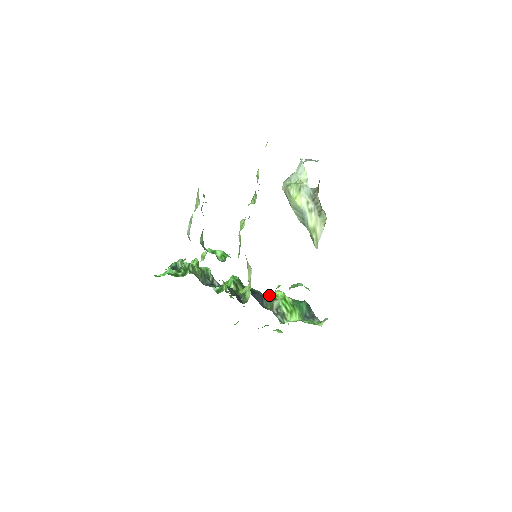
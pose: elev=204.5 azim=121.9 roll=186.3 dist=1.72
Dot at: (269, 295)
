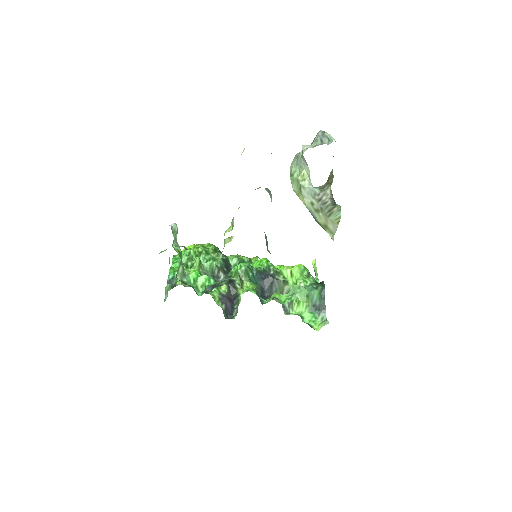
Dot at: (286, 272)
